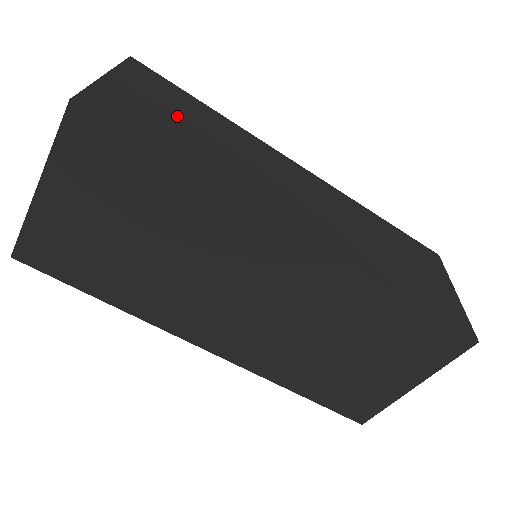
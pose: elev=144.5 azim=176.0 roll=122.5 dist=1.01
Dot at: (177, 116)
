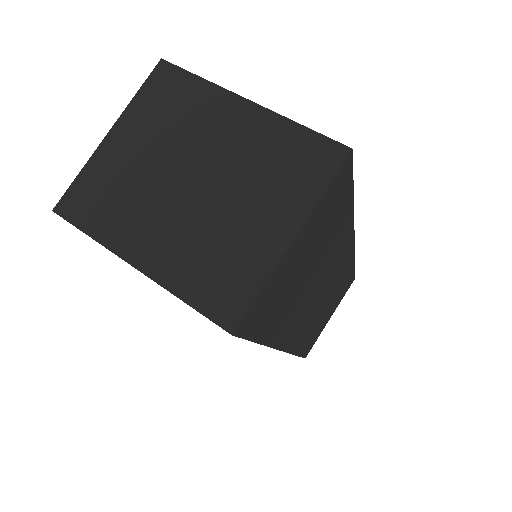
Dot at: (310, 258)
